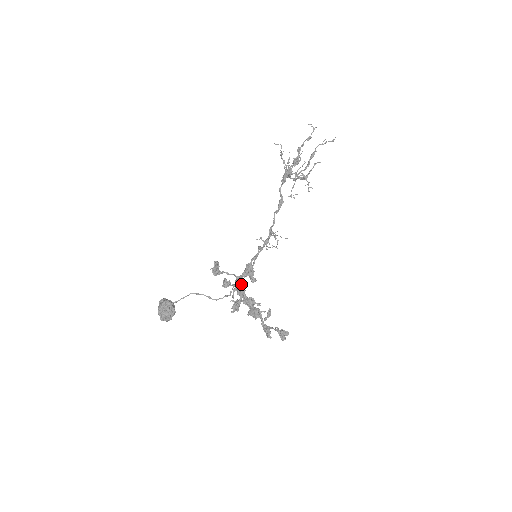
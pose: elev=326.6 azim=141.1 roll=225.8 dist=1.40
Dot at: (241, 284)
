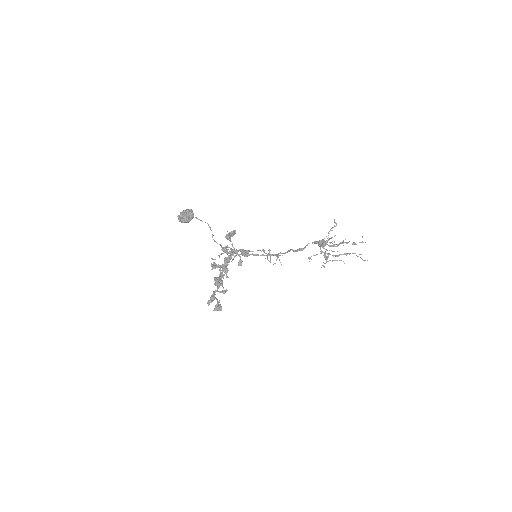
Dot at: (233, 254)
